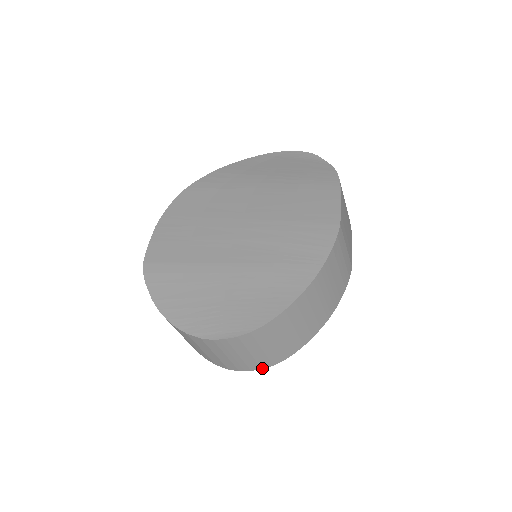
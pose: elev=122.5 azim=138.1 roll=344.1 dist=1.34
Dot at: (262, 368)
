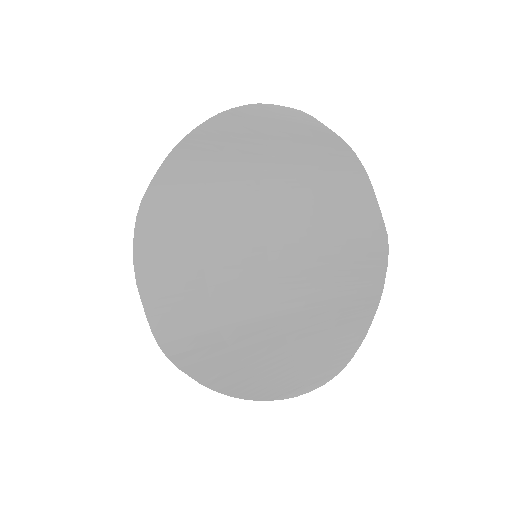
Dot at: occluded
